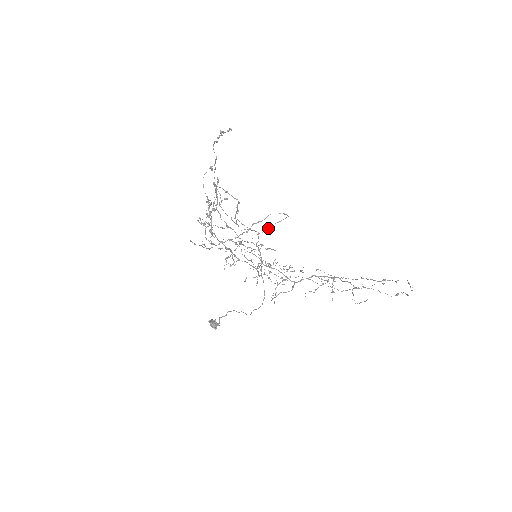
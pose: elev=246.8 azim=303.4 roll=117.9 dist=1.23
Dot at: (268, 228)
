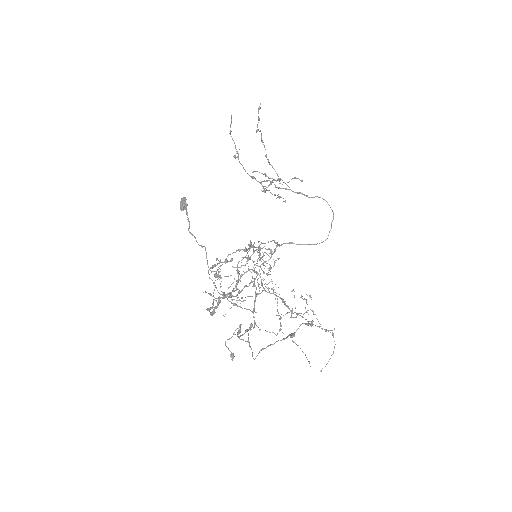
Dot at: (294, 243)
